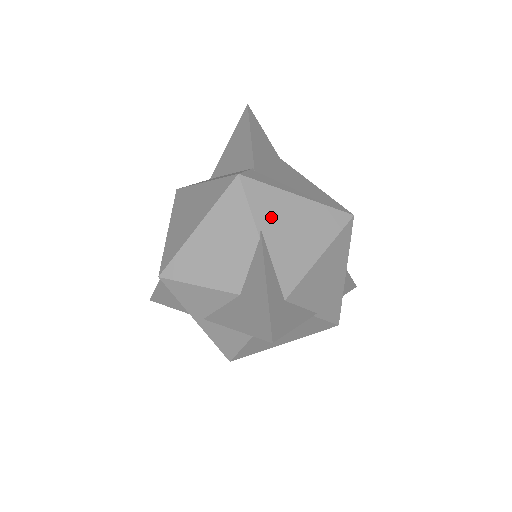
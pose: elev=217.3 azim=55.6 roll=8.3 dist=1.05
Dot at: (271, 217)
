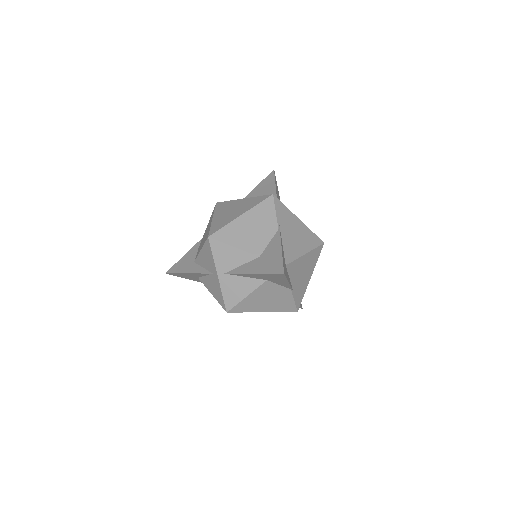
Dot at: (285, 222)
